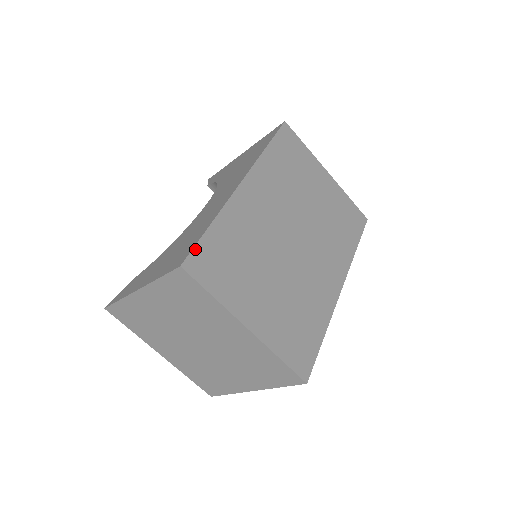
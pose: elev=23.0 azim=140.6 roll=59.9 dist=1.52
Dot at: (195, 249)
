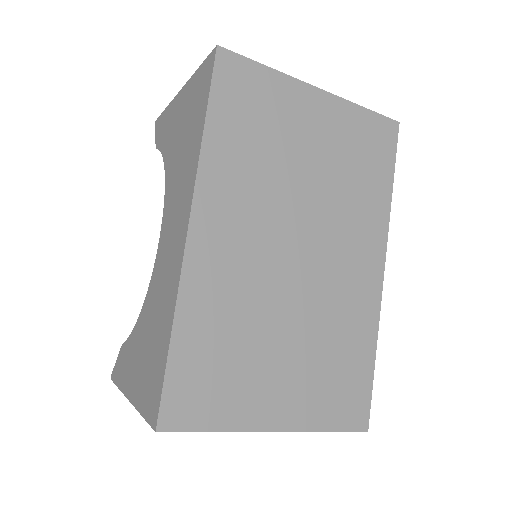
Dot at: (165, 392)
